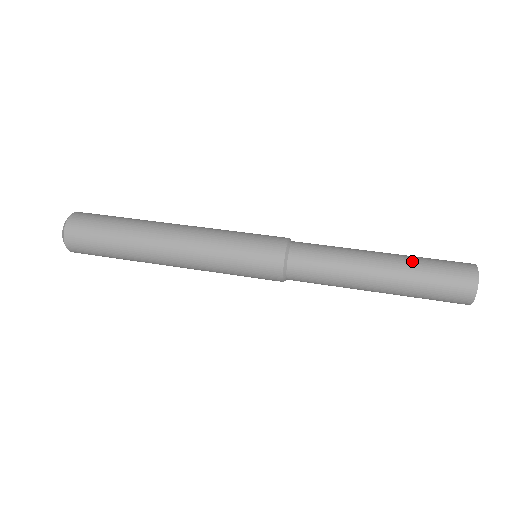
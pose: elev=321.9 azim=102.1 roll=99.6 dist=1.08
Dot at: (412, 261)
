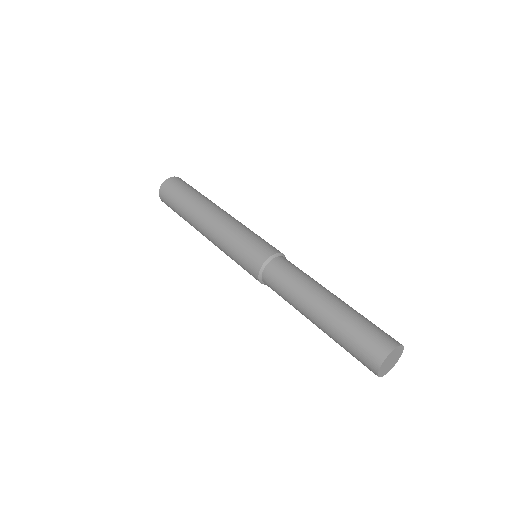
Dot at: (340, 321)
